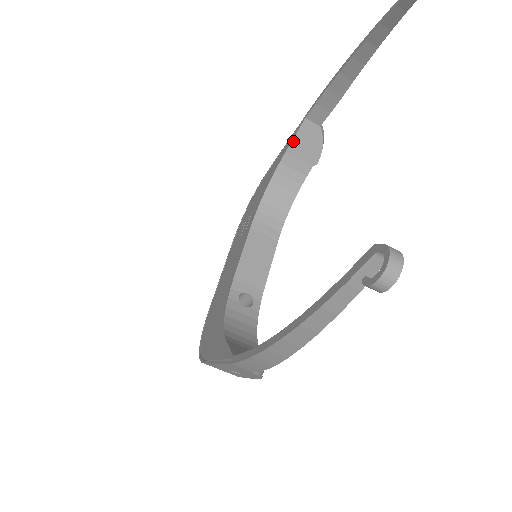
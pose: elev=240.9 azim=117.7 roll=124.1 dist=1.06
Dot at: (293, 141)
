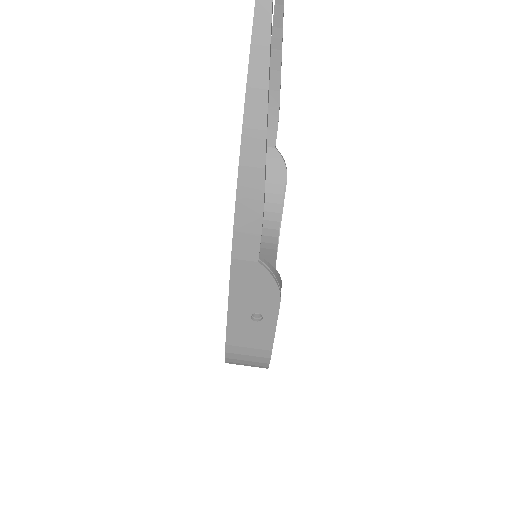
Dot at: occluded
